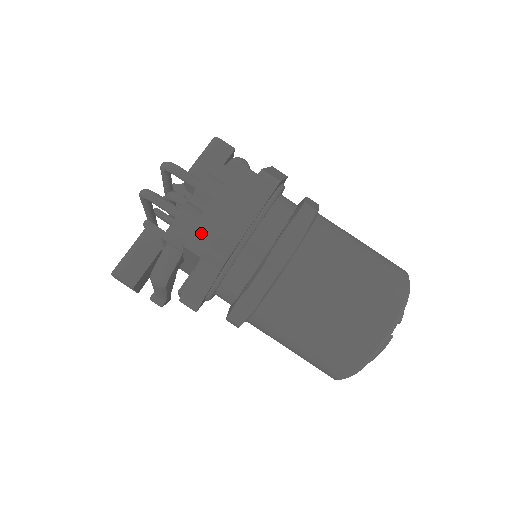
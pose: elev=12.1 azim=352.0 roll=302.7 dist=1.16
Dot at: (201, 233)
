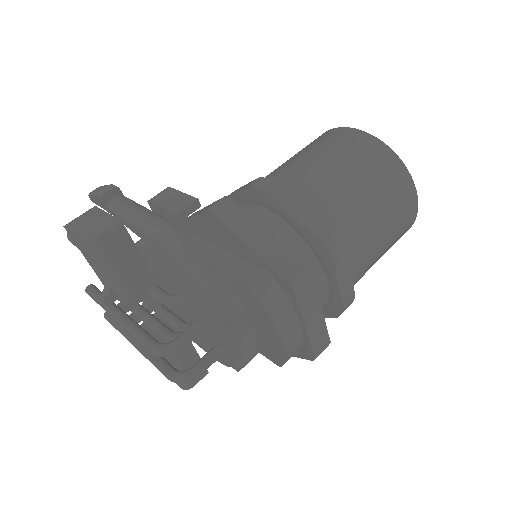
Dot at: occluded
